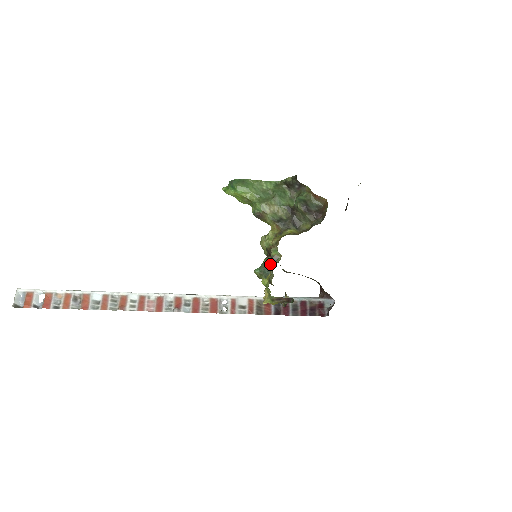
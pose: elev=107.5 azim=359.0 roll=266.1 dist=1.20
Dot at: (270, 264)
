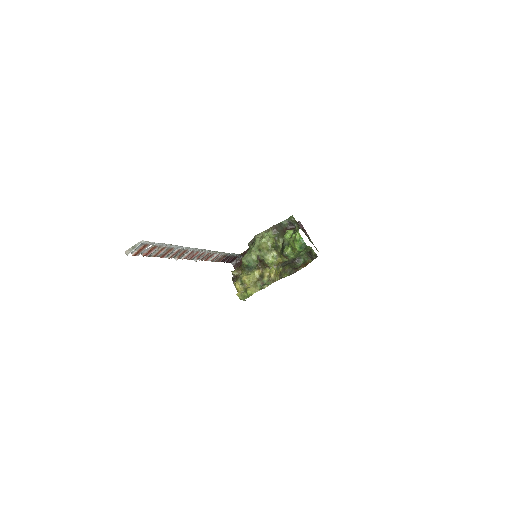
Dot at: (260, 287)
